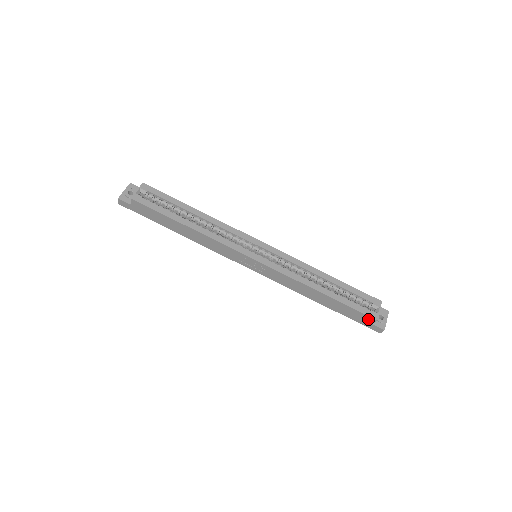
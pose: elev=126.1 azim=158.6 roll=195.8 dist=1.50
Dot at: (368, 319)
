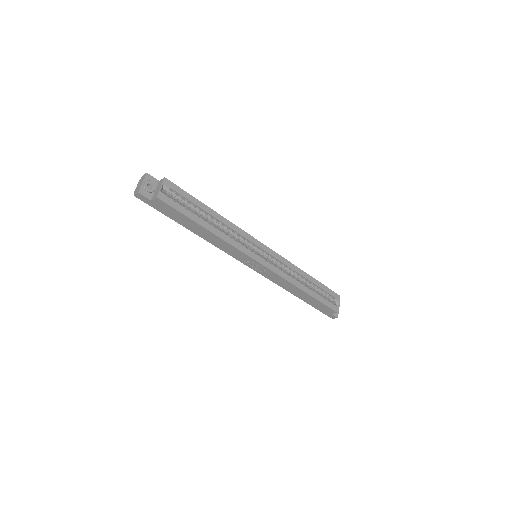
Dot at: (331, 311)
